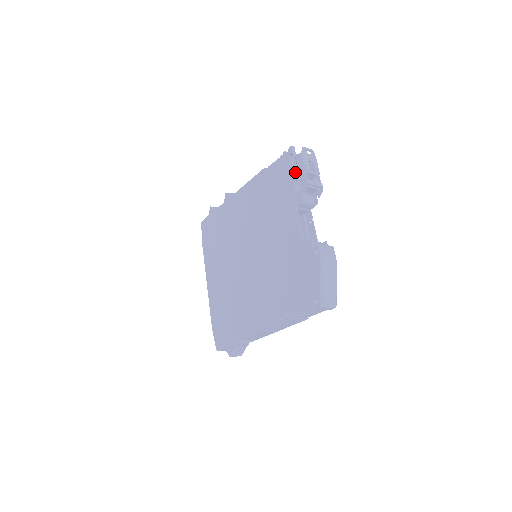
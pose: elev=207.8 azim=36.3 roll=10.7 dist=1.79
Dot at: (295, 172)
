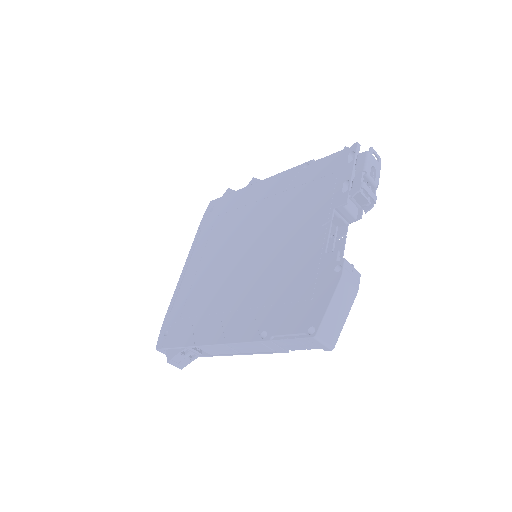
Dot at: (350, 170)
